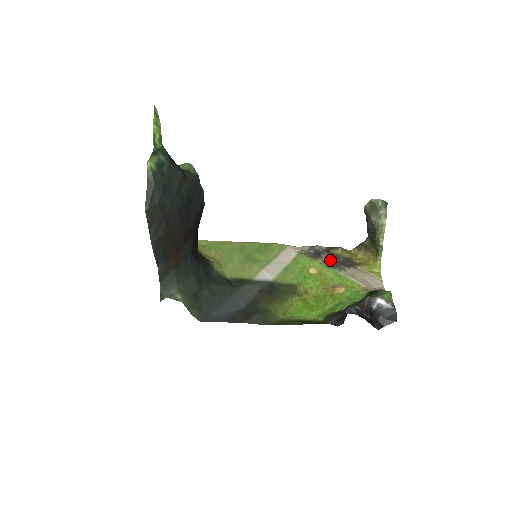
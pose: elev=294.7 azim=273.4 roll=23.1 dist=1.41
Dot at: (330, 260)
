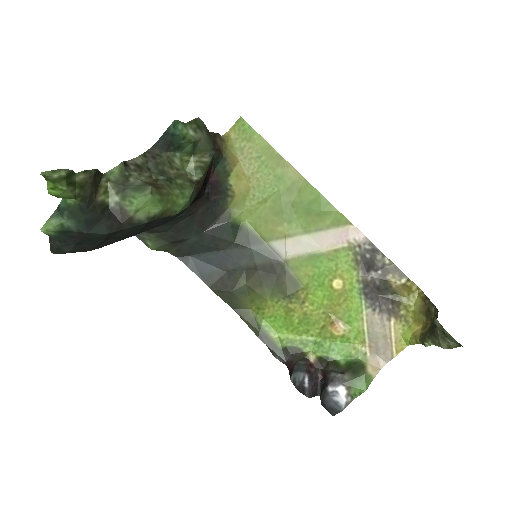
Dot at: (373, 286)
